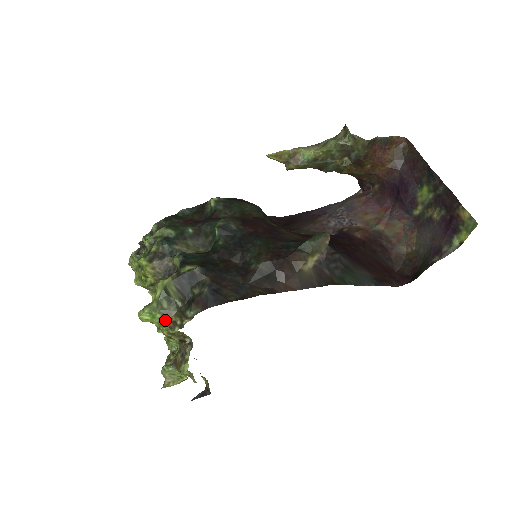
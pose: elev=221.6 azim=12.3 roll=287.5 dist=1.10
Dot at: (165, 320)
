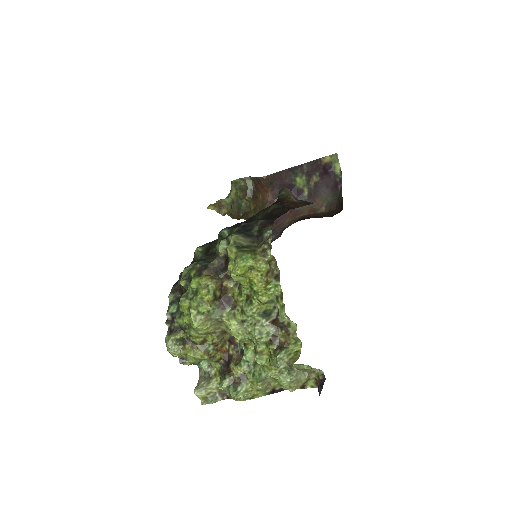
Dot at: (256, 255)
